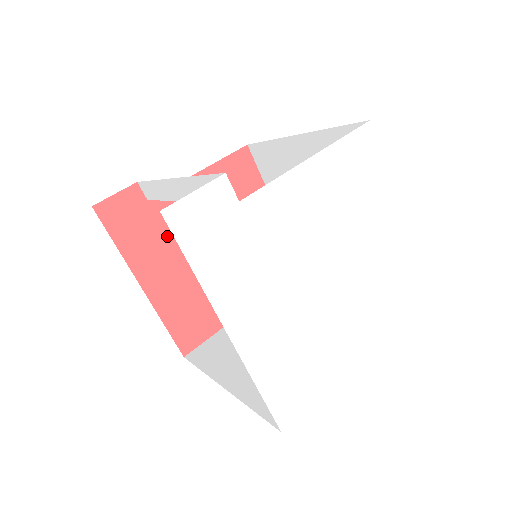
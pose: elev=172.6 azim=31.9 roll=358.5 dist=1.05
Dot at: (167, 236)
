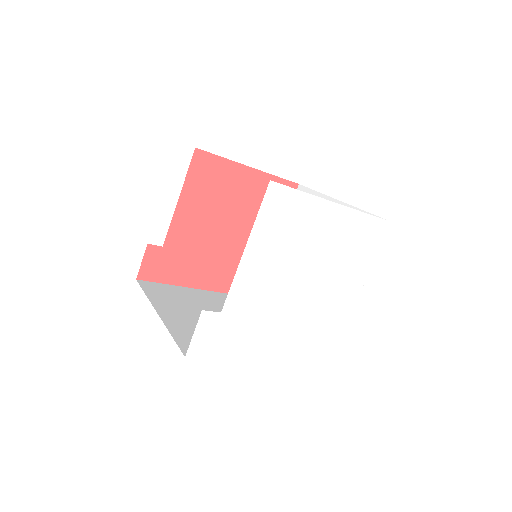
Dot at: (191, 253)
